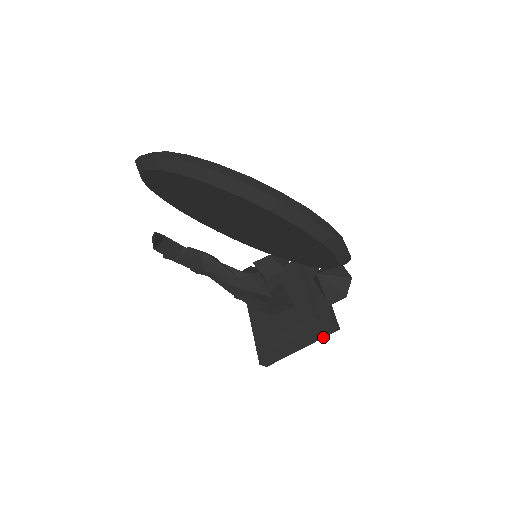
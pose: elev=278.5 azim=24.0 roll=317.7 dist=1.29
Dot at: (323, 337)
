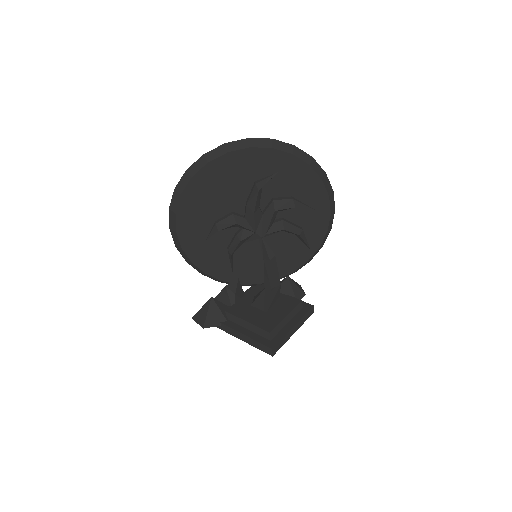
Dot at: (305, 320)
